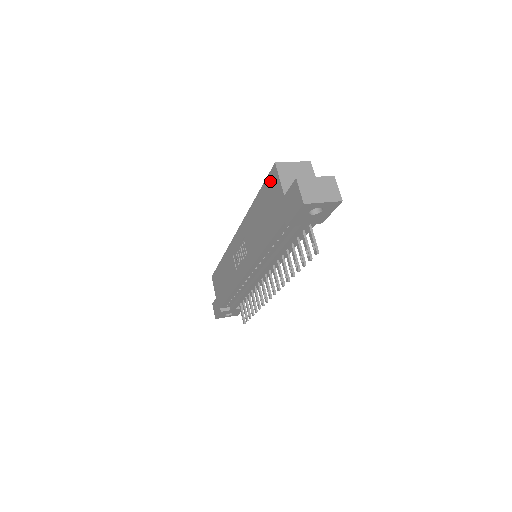
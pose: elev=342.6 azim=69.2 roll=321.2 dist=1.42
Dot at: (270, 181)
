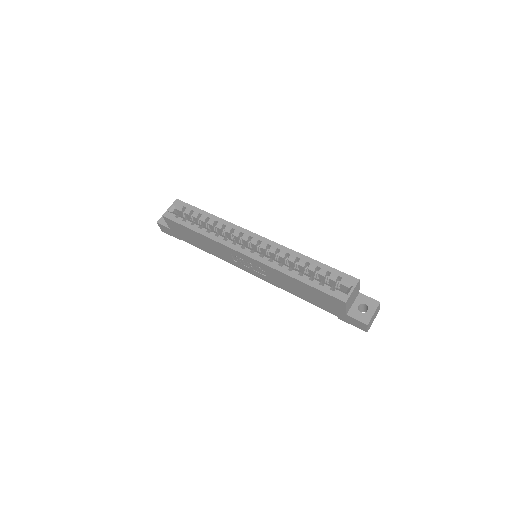
Dot at: (332, 299)
